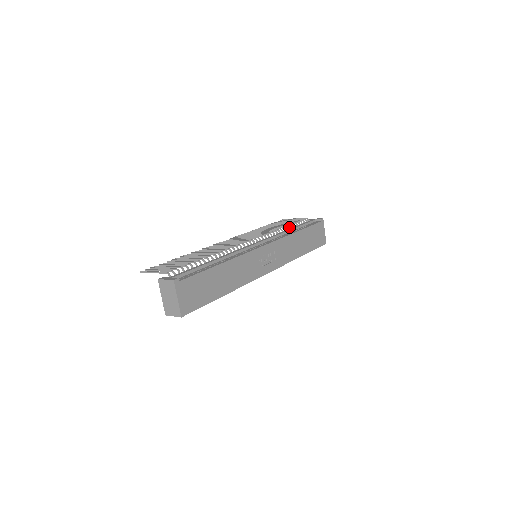
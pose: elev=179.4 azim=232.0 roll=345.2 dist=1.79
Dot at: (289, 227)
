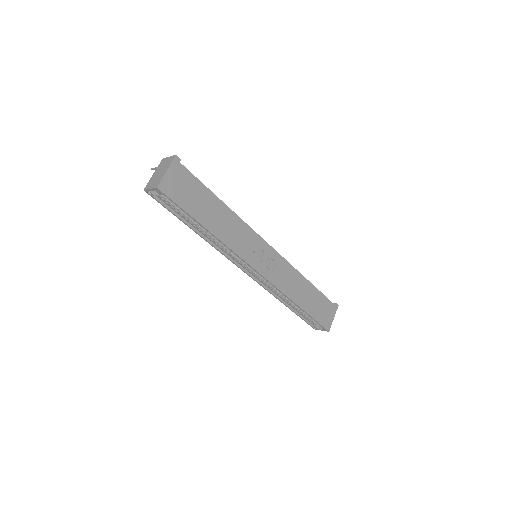
Dot at: occluded
